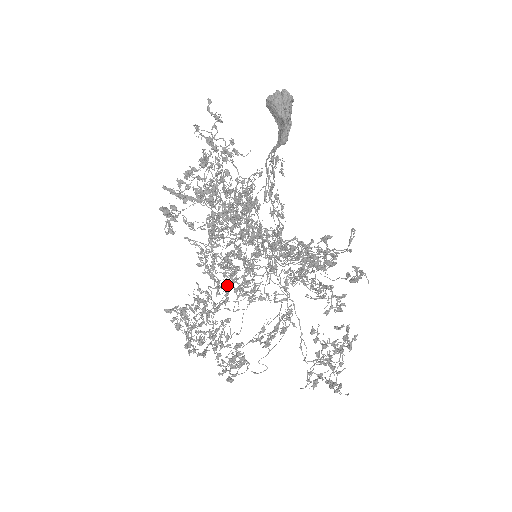
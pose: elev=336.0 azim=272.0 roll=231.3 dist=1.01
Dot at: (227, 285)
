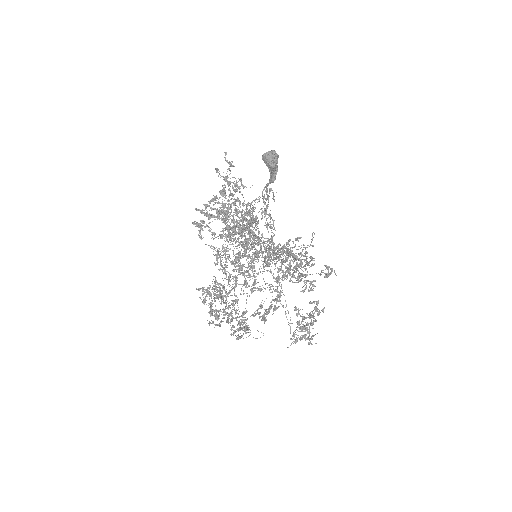
Dot at: (236, 276)
